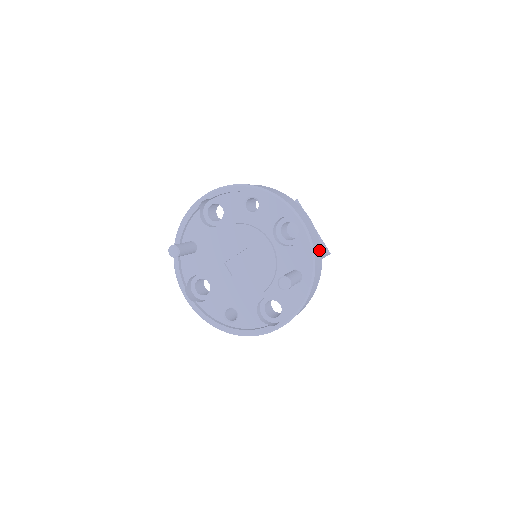
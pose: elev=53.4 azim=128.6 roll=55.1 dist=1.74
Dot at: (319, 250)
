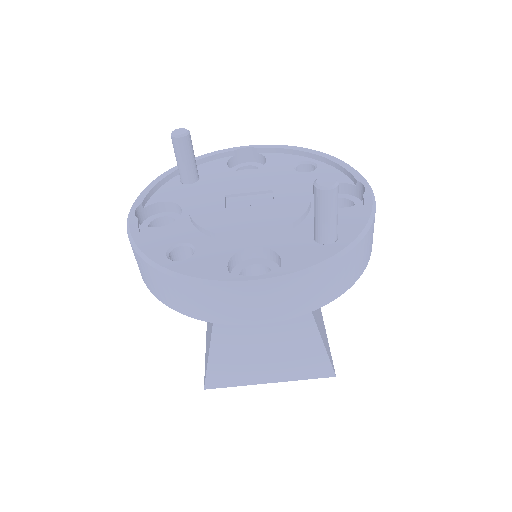
Dot at: (371, 245)
